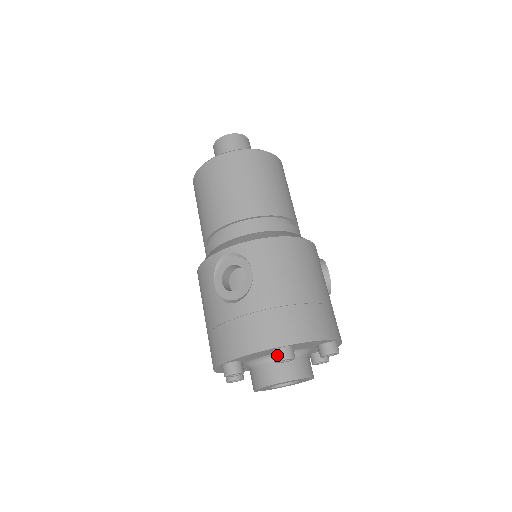
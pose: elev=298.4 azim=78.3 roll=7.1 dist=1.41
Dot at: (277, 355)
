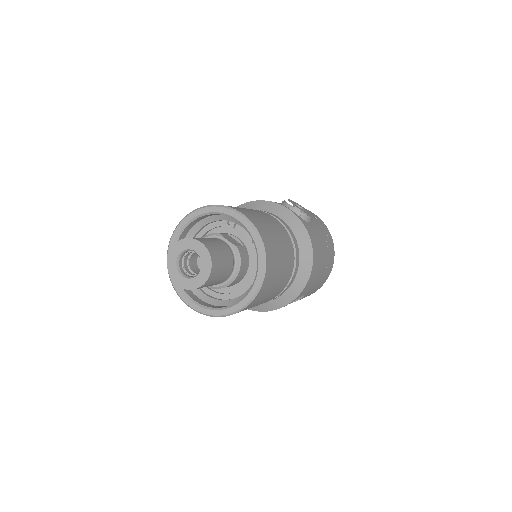
Dot at: occluded
